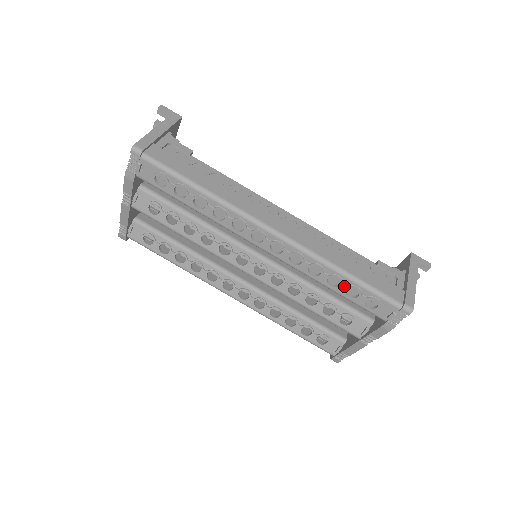
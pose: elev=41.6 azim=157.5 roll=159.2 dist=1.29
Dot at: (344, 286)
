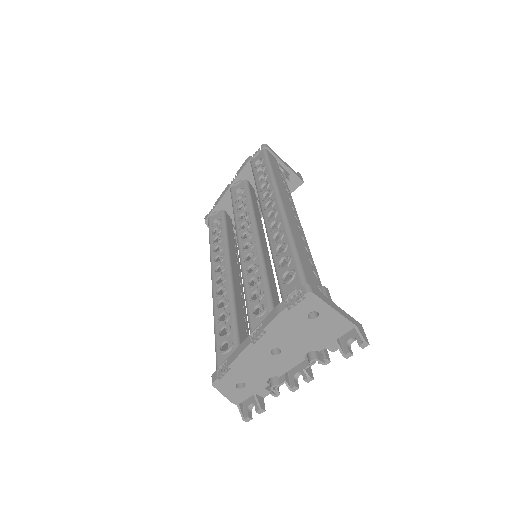
Dot at: (284, 253)
